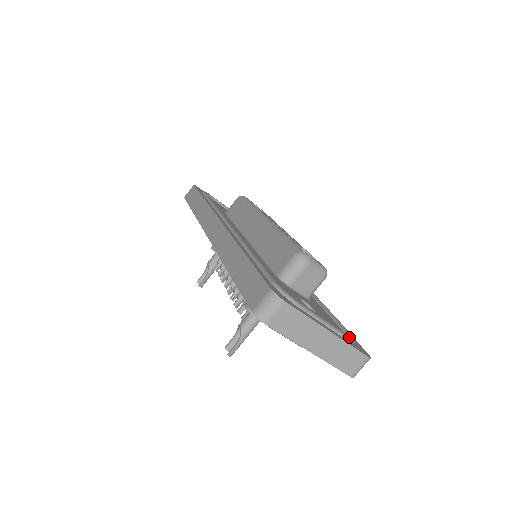
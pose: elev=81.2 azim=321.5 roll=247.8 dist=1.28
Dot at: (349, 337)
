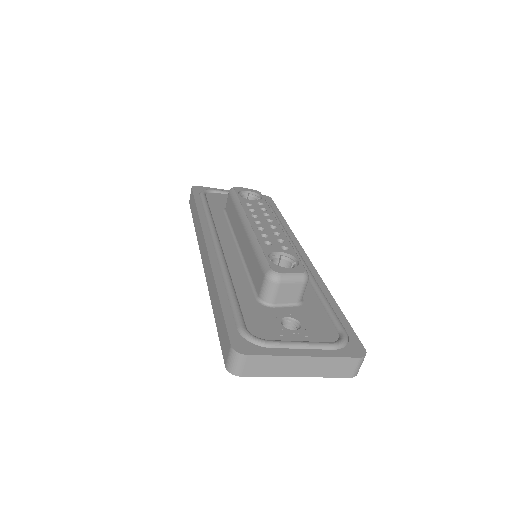
Dot at: (336, 345)
